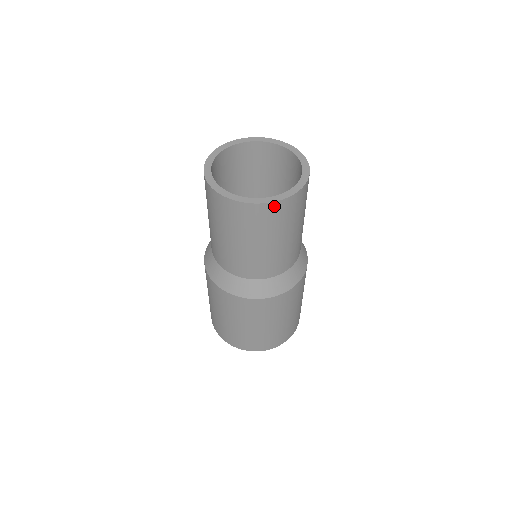
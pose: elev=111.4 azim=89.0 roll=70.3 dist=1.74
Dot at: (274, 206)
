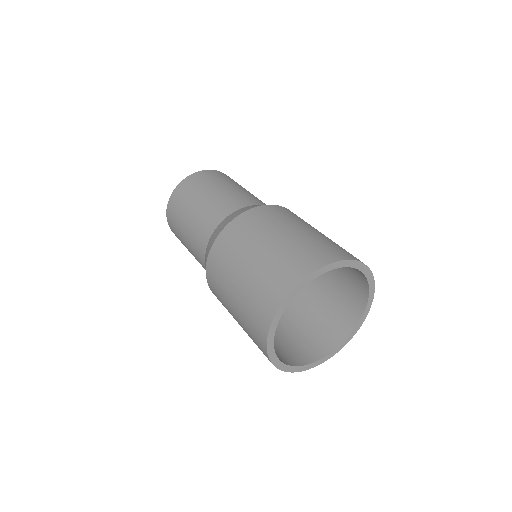
Dot at: (222, 173)
